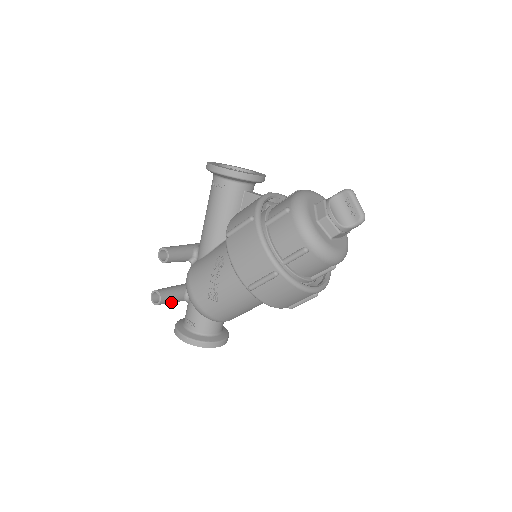
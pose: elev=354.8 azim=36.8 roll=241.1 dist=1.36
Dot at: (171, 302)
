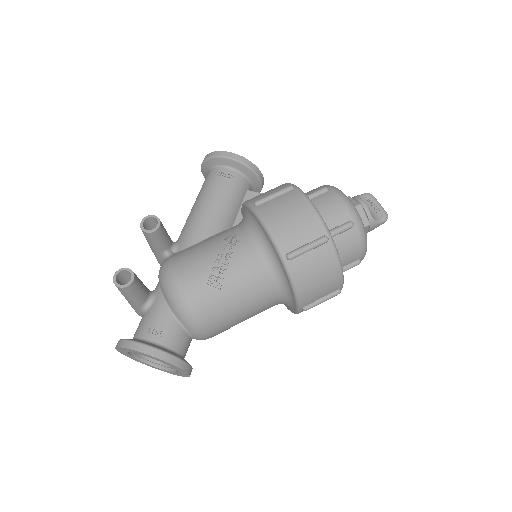
Dot at: (135, 296)
